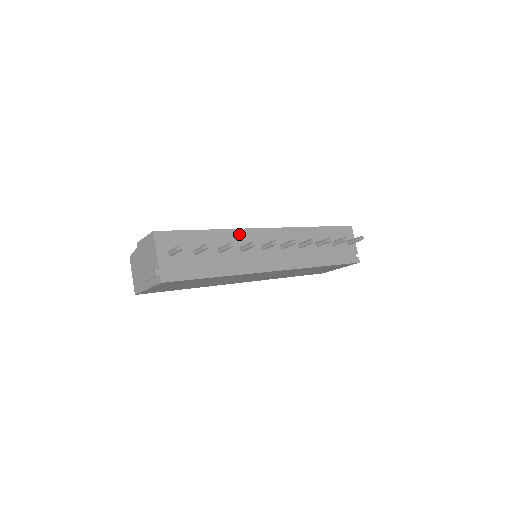
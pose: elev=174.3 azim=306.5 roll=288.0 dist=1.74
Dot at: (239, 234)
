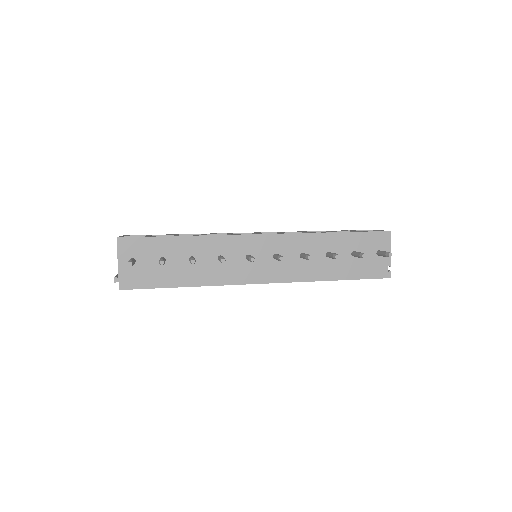
Dot at: (220, 241)
